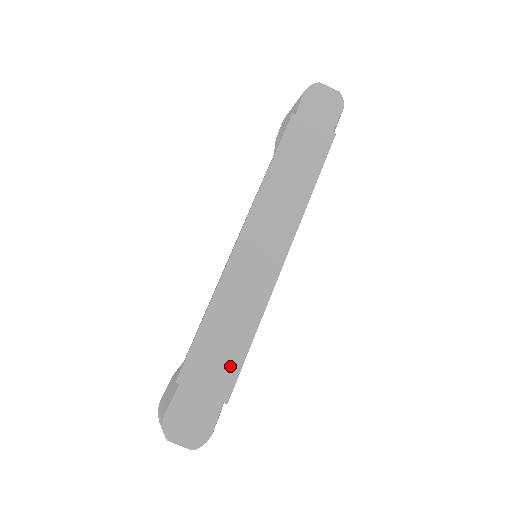
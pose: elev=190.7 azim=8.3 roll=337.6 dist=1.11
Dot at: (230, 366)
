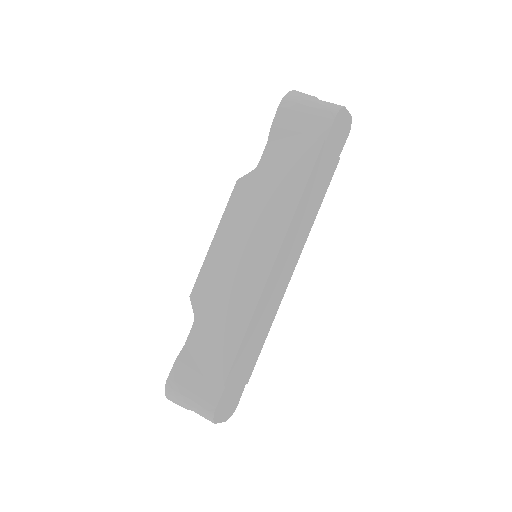
Dot at: (253, 360)
